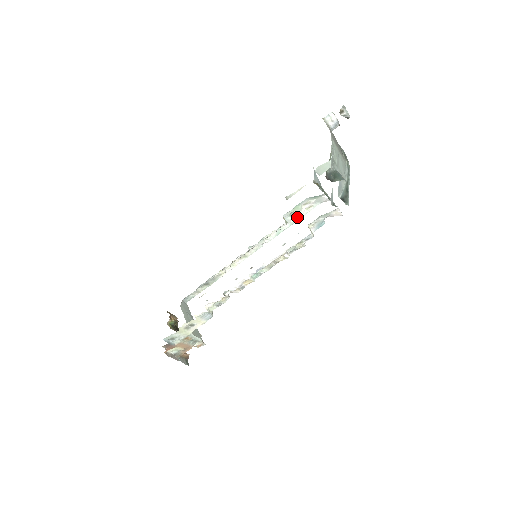
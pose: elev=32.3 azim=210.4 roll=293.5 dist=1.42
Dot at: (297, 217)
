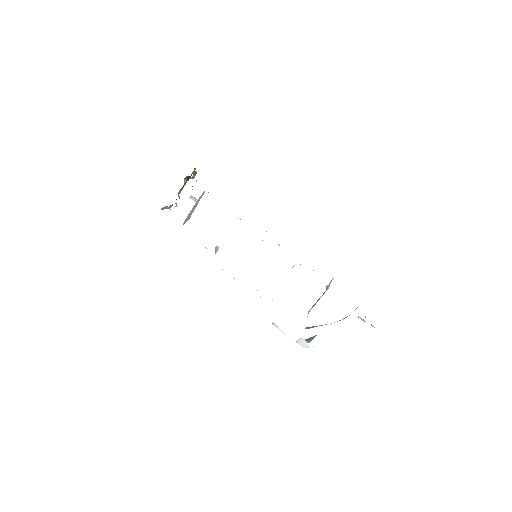
Dot at: occluded
